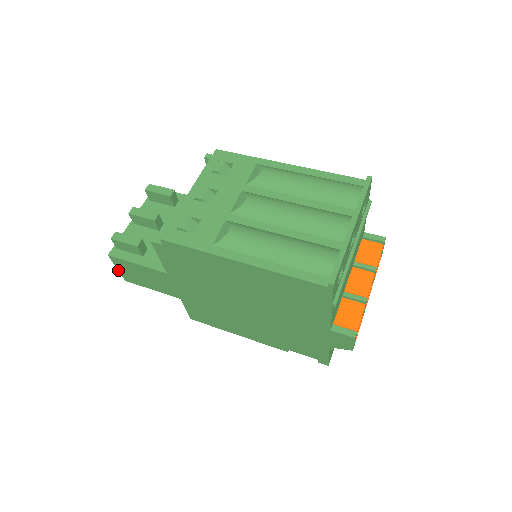
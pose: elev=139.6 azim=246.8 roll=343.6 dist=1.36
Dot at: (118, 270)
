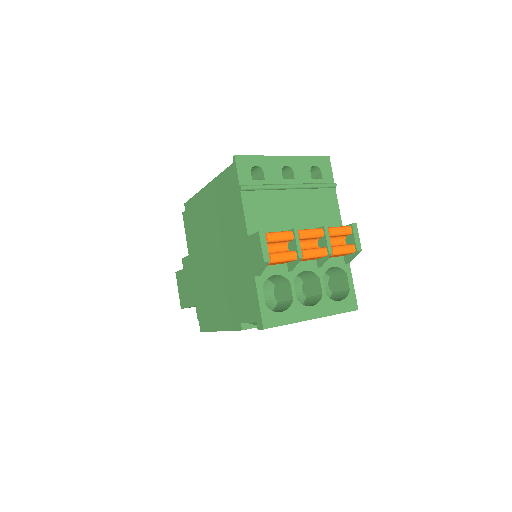
Dot at: (179, 293)
